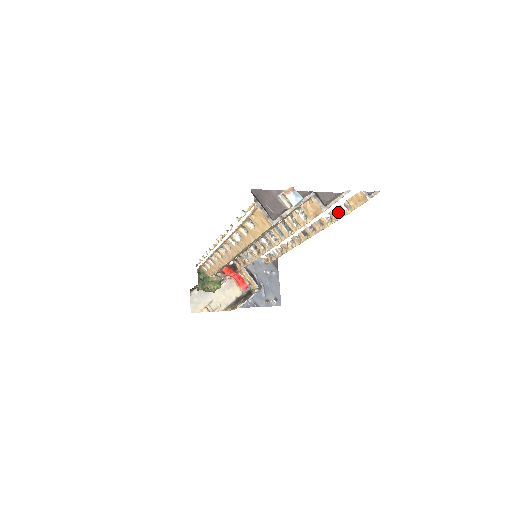
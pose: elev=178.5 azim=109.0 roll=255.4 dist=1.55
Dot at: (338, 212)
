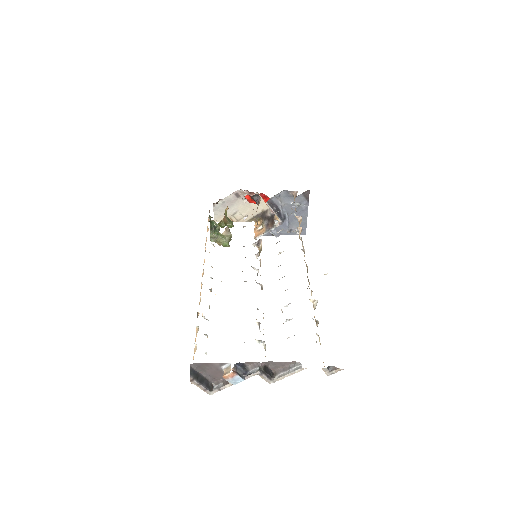
Dot at: occluded
